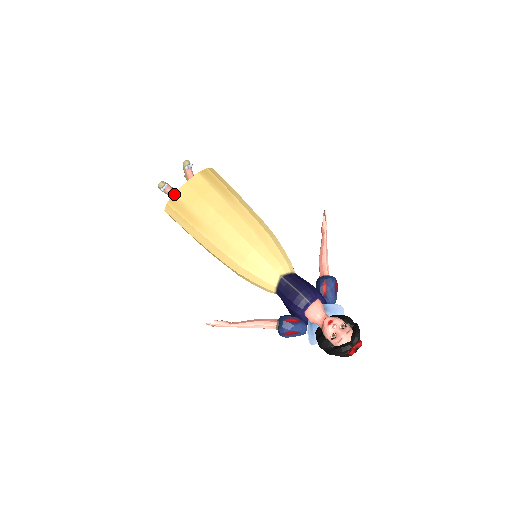
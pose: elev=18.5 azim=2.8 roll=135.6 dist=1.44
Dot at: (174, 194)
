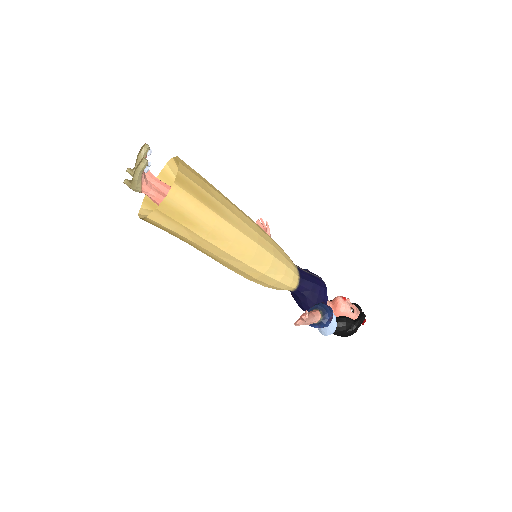
Dot at: (179, 171)
